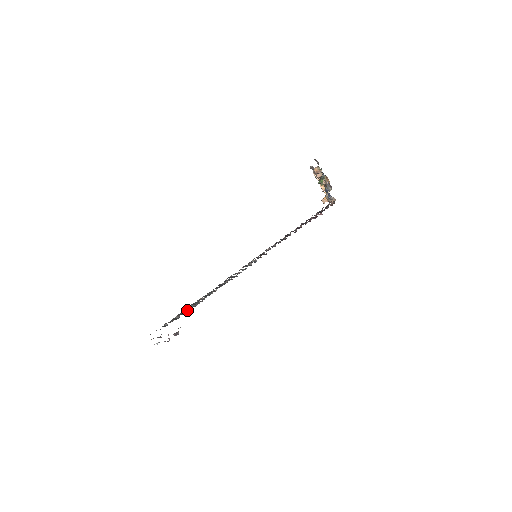
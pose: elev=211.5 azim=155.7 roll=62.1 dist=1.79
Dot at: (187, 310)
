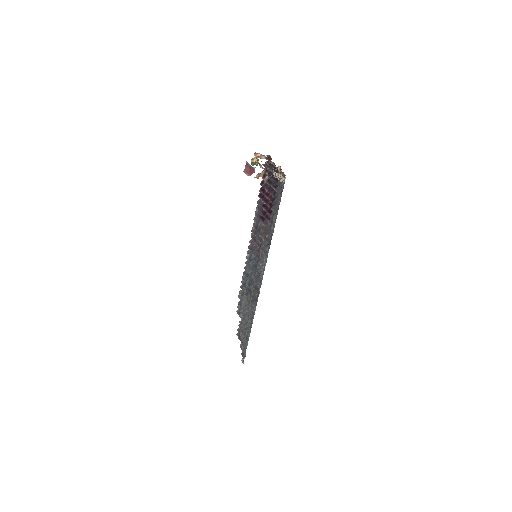
Dot at: (247, 329)
